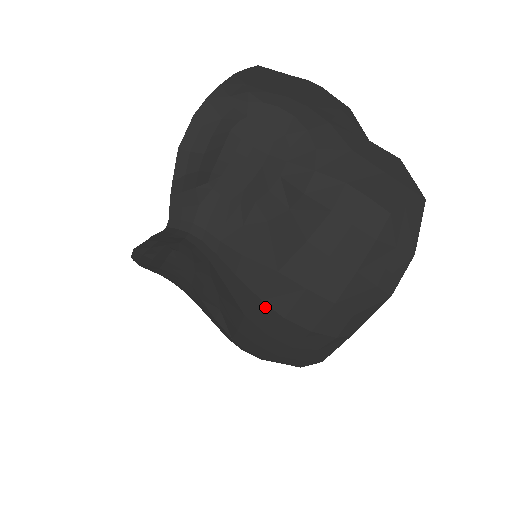
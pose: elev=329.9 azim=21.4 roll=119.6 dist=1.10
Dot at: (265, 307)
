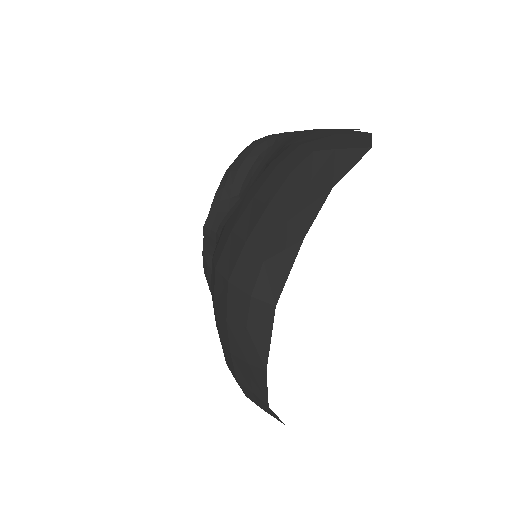
Dot at: (213, 265)
